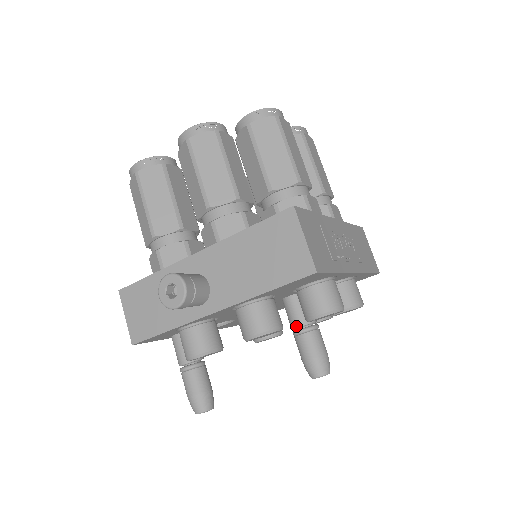
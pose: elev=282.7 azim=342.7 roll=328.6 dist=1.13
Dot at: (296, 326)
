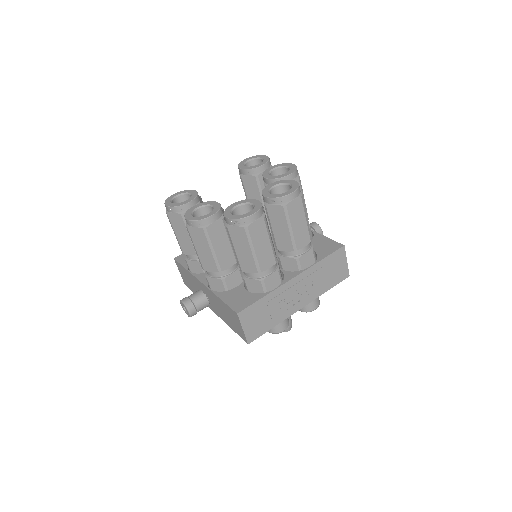
Dot at: occluded
